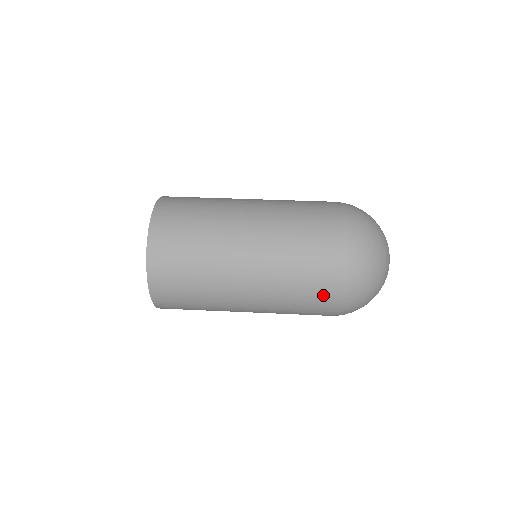
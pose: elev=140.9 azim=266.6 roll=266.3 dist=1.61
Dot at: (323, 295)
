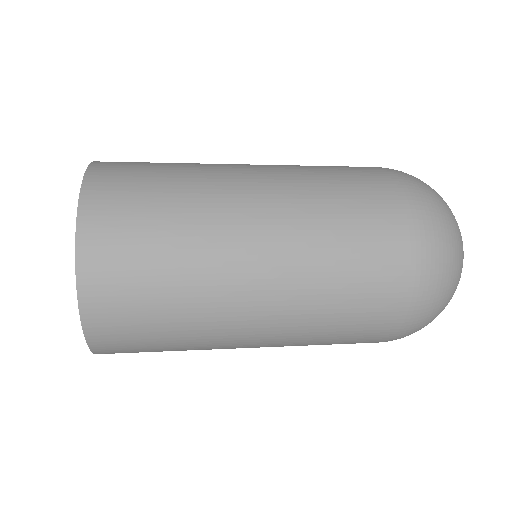
Dot at: (382, 197)
